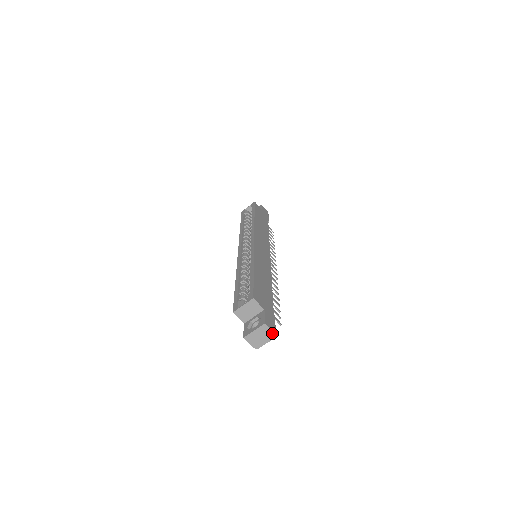
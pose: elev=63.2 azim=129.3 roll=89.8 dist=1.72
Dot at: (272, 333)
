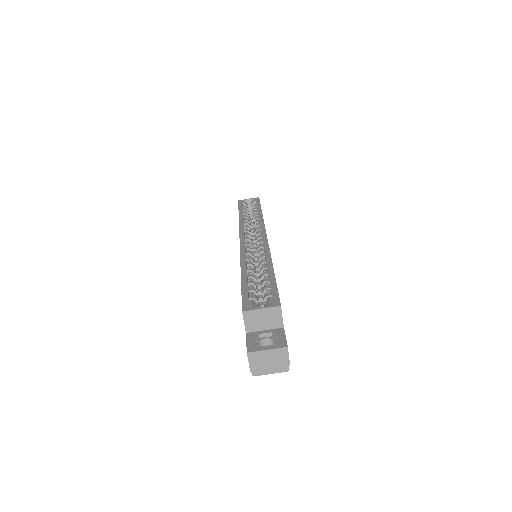
Dot at: (287, 364)
